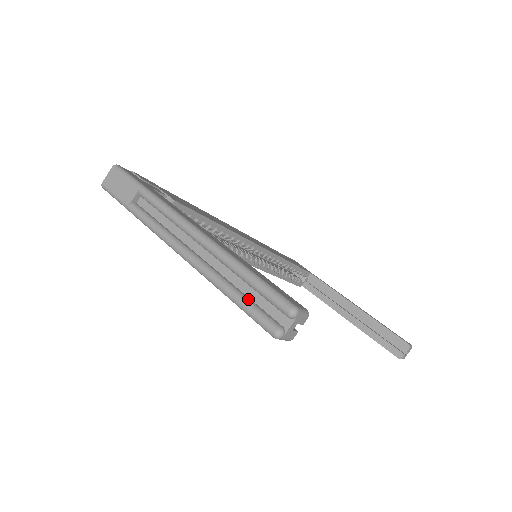
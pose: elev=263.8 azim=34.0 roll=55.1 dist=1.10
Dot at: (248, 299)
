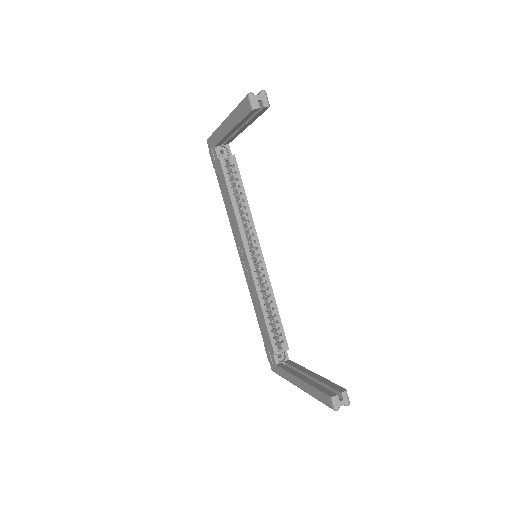
Dot at: occluded
